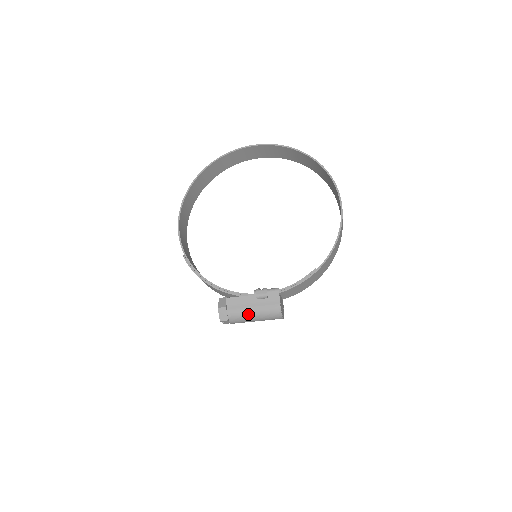
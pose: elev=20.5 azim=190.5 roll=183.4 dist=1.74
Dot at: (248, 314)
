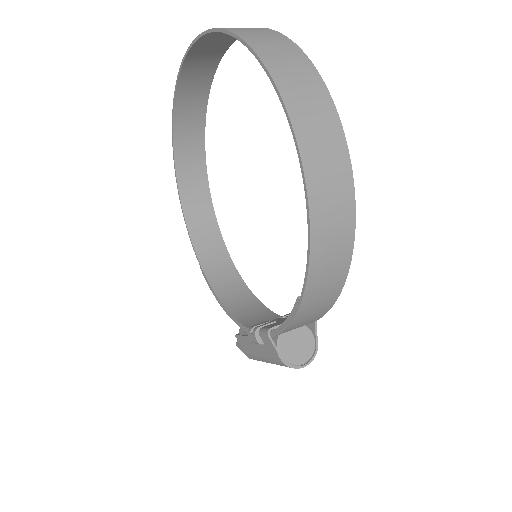
Dot at: (261, 360)
